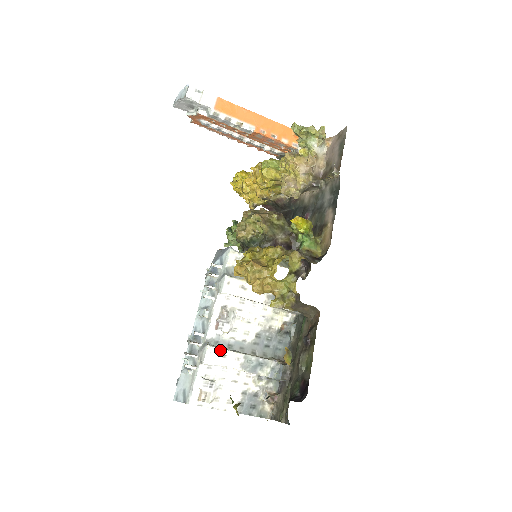
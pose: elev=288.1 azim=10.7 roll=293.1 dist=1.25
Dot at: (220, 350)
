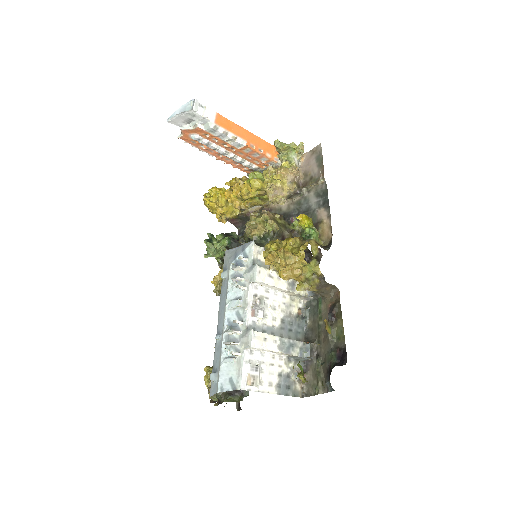
Dot at: (261, 334)
